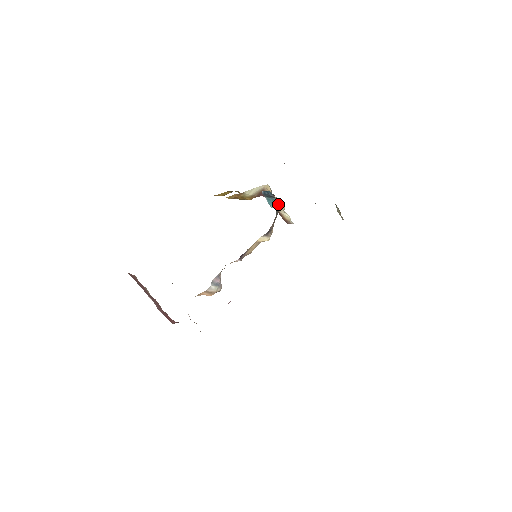
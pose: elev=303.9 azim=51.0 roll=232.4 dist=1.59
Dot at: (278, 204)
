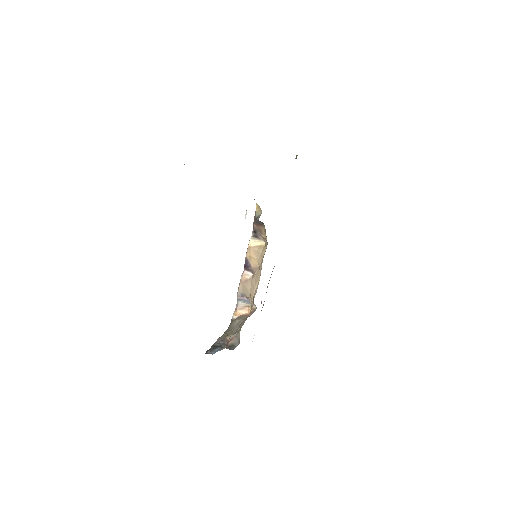
Dot at: occluded
